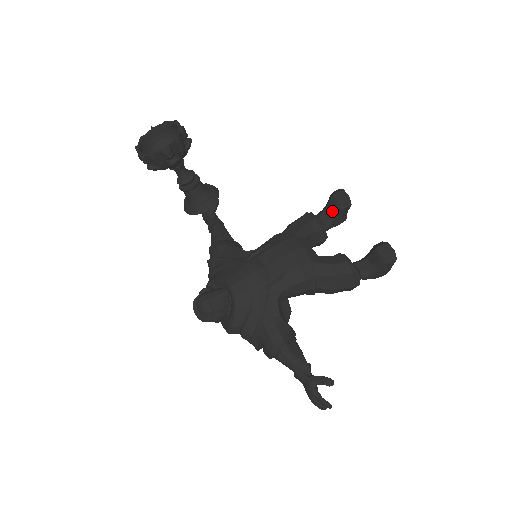
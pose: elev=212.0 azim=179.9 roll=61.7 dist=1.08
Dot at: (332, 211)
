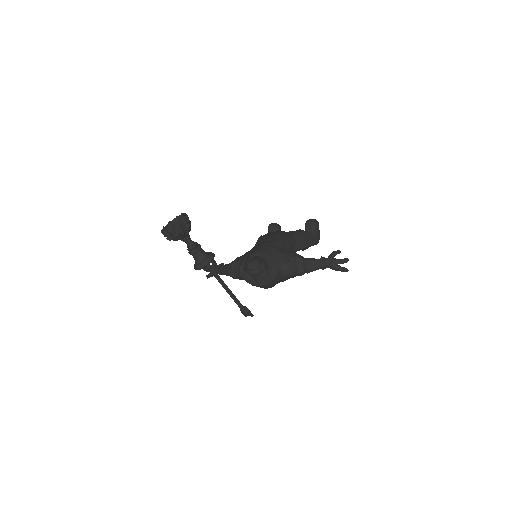
Dot at: occluded
